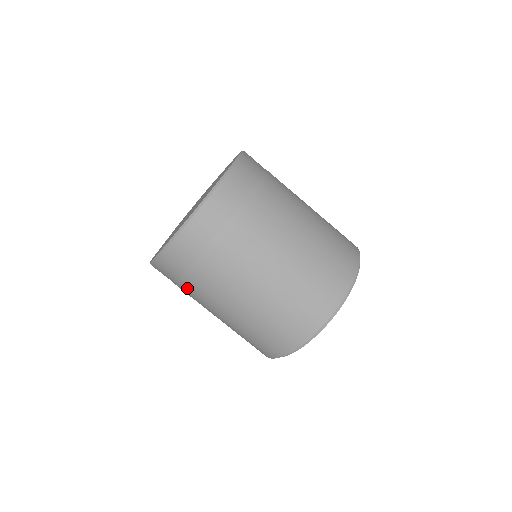
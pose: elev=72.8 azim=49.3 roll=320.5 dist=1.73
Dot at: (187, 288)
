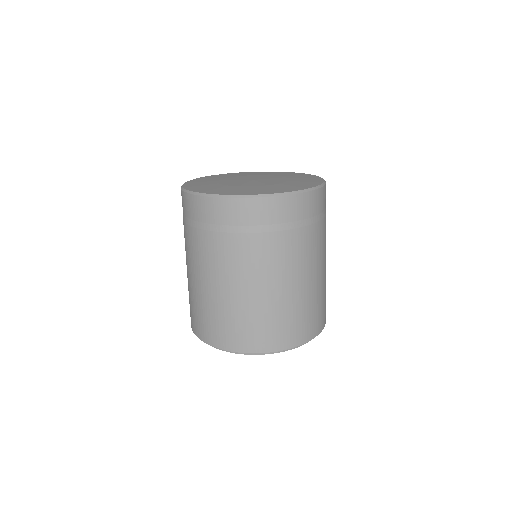
Dot at: (223, 240)
